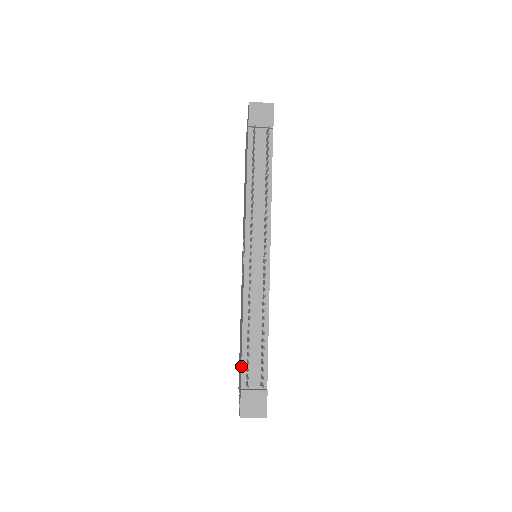
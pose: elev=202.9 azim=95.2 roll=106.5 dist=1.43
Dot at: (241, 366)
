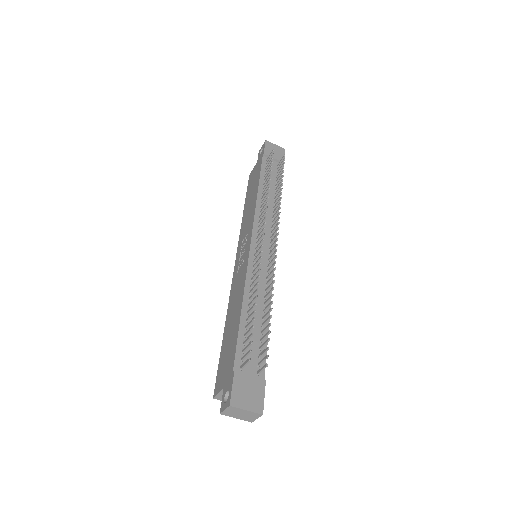
Dot at: (236, 346)
